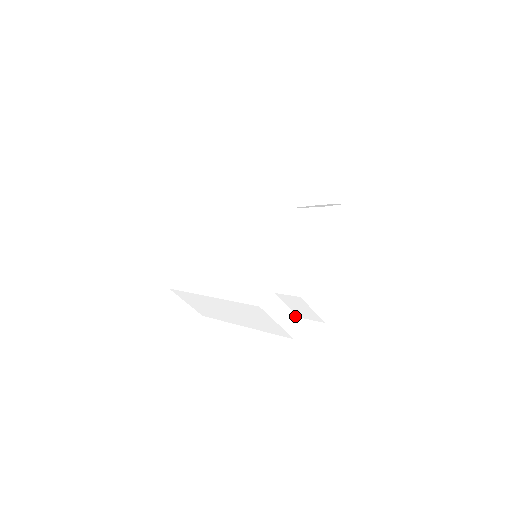
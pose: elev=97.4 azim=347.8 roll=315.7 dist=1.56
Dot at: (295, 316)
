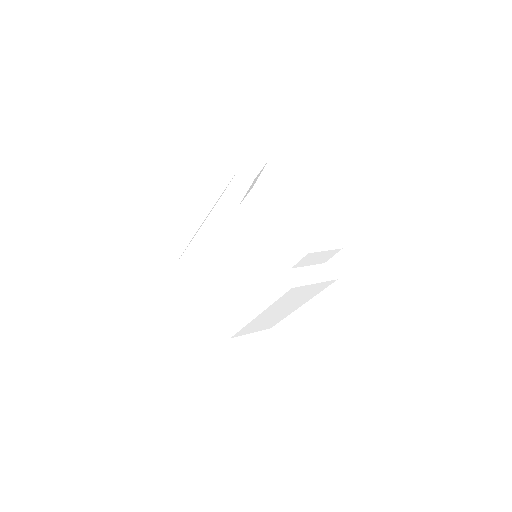
Dot at: (286, 267)
